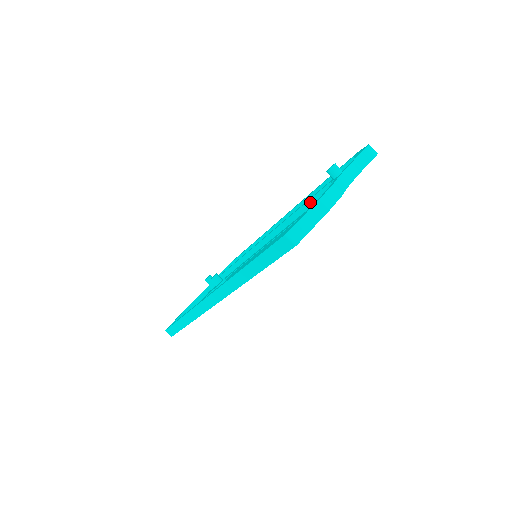
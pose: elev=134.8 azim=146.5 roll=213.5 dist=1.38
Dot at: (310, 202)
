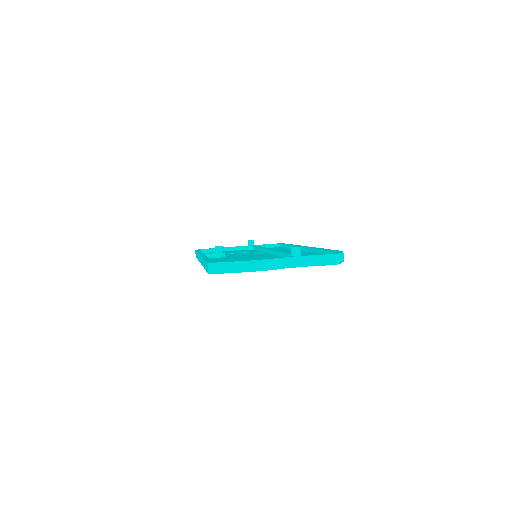
Dot at: (286, 255)
